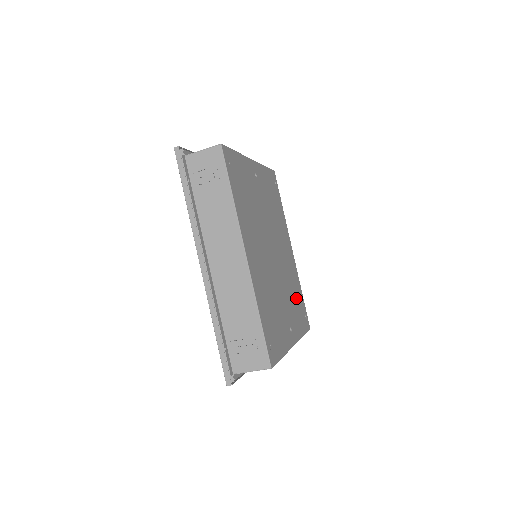
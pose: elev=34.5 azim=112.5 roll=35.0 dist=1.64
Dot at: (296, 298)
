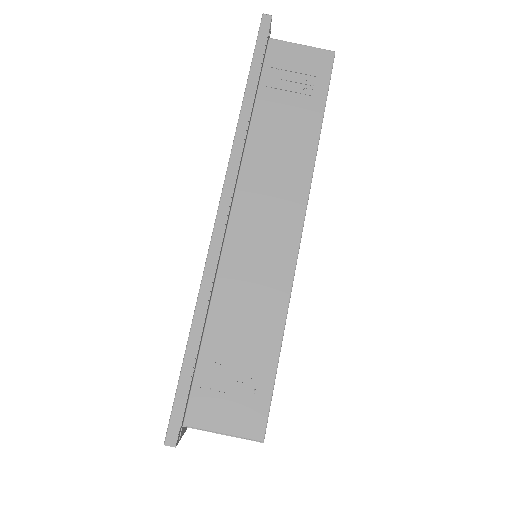
Dot at: occluded
